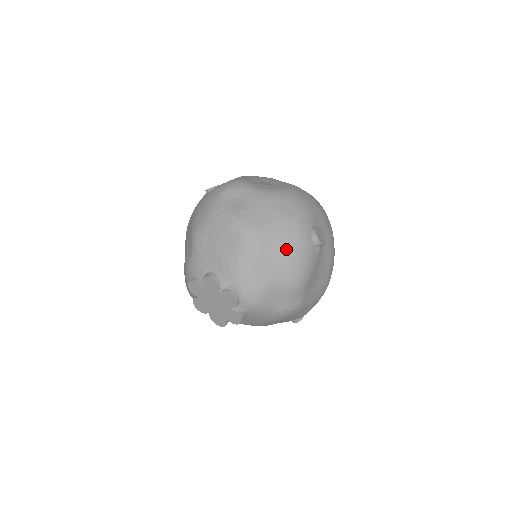
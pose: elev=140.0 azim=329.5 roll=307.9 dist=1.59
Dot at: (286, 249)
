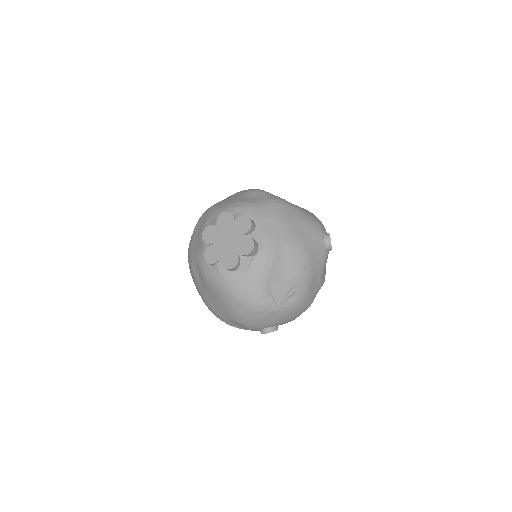
Dot at: occluded
